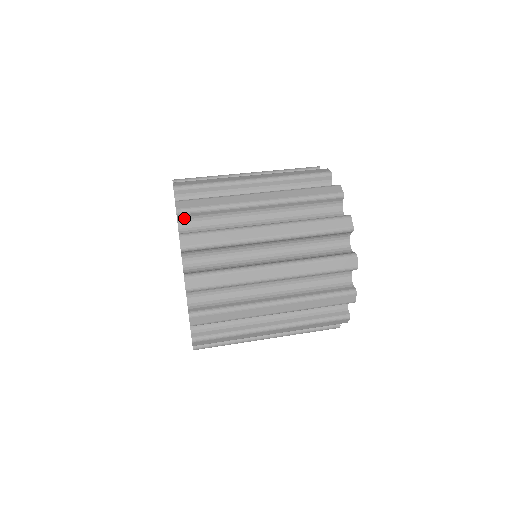
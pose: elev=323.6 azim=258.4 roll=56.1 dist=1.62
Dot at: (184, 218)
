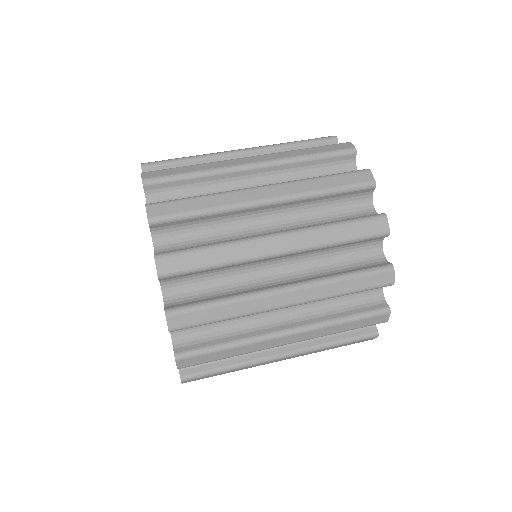
Dot at: occluded
